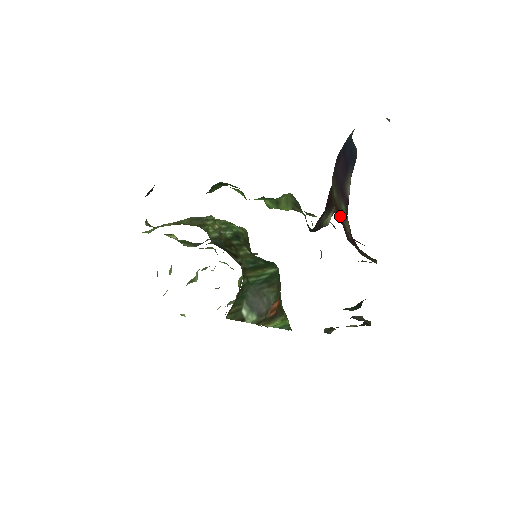
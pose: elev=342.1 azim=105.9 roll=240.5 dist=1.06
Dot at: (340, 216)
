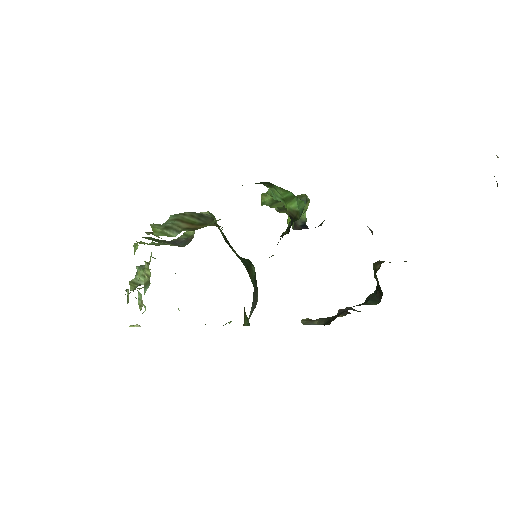
Dot at: occluded
